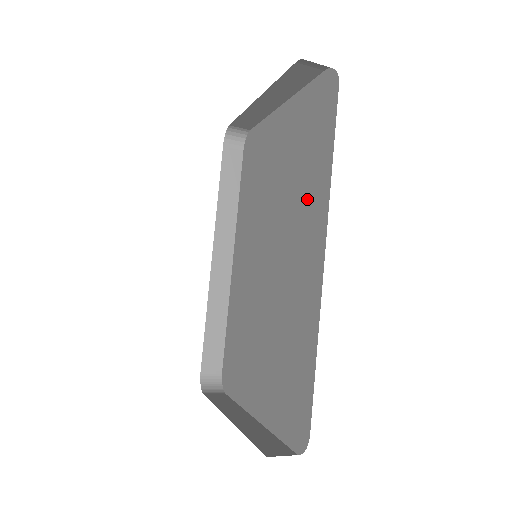
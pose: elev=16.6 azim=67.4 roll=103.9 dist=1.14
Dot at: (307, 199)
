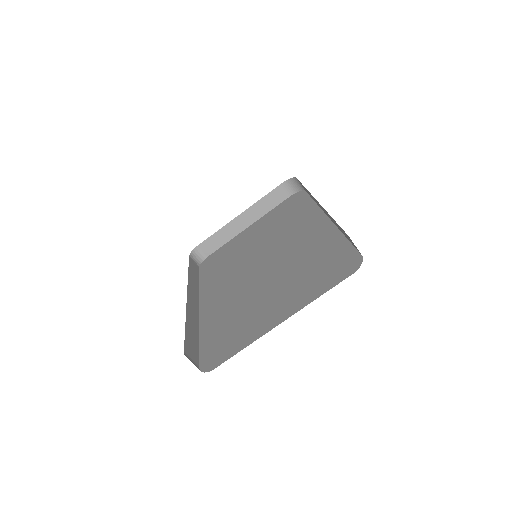
Dot at: (298, 221)
